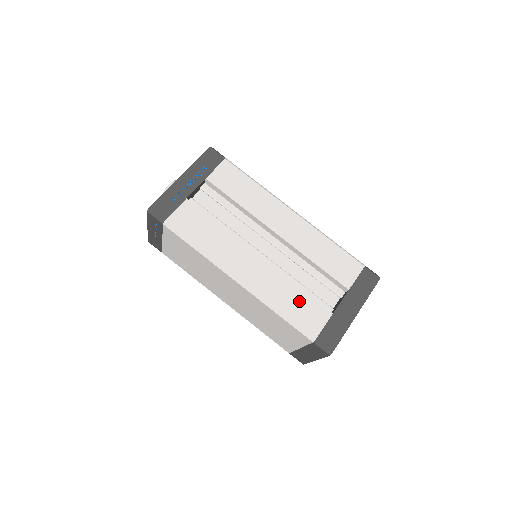
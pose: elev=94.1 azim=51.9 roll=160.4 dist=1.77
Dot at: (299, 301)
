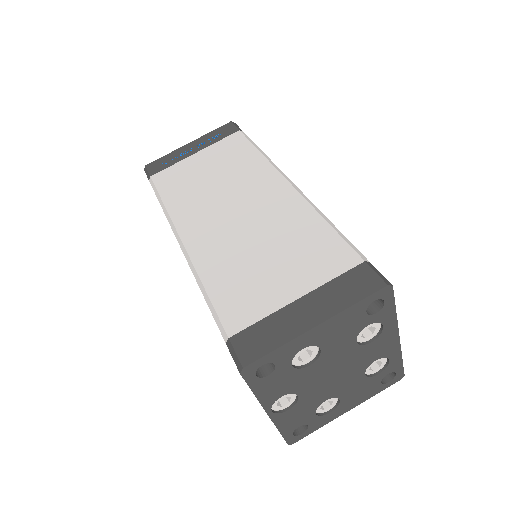
Dot at: occluded
